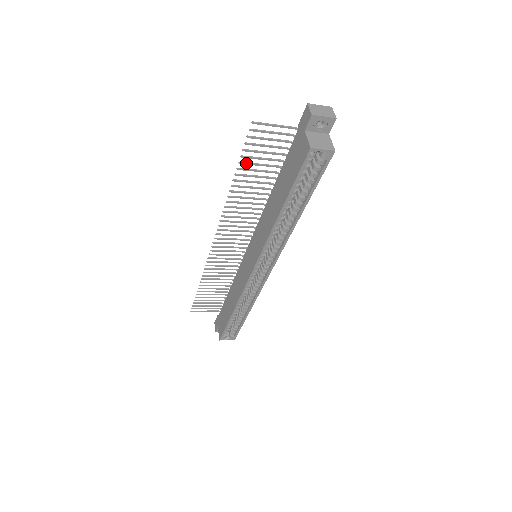
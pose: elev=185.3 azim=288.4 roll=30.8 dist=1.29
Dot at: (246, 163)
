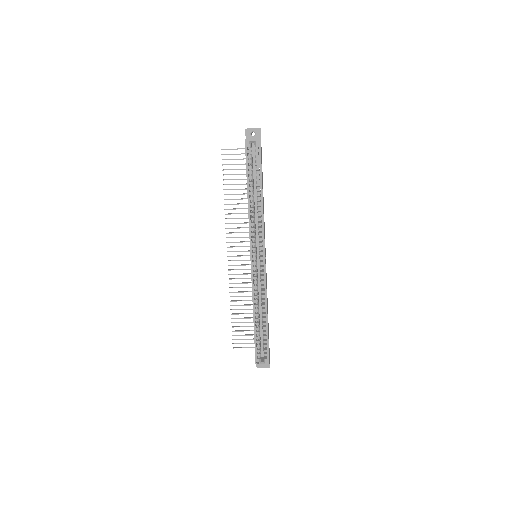
Dot at: (227, 179)
